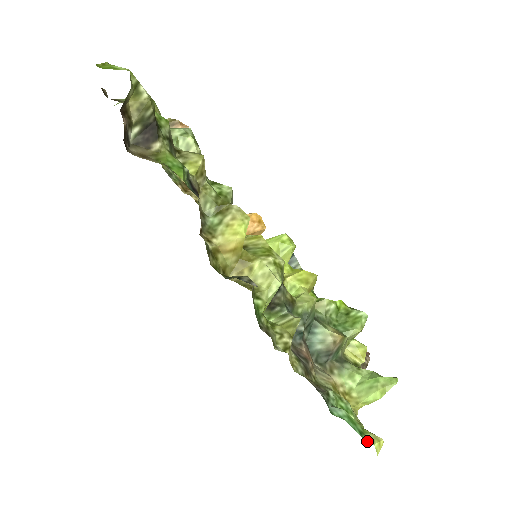
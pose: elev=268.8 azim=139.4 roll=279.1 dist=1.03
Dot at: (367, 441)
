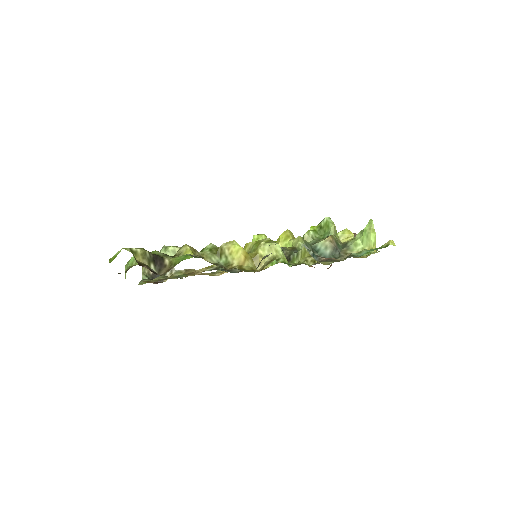
Dot at: occluded
